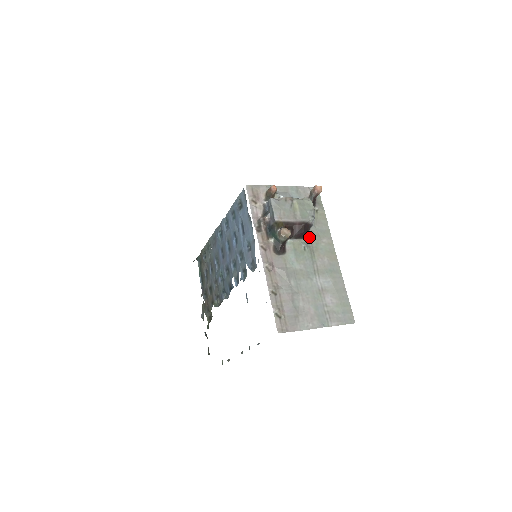
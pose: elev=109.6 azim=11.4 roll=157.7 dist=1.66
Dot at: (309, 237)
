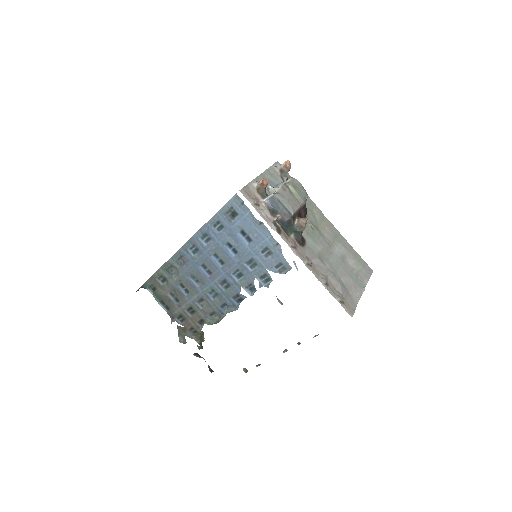
Dot at: (306, 215)
